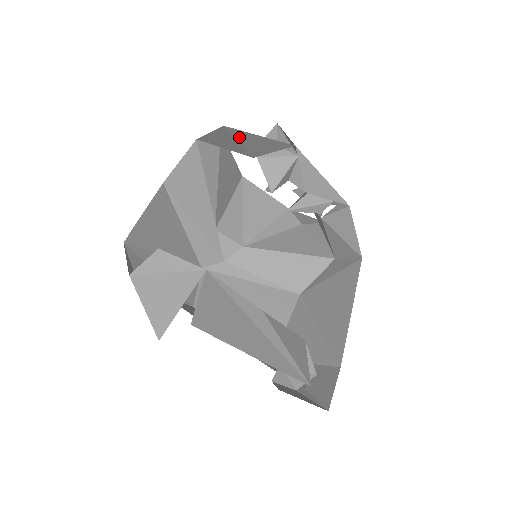
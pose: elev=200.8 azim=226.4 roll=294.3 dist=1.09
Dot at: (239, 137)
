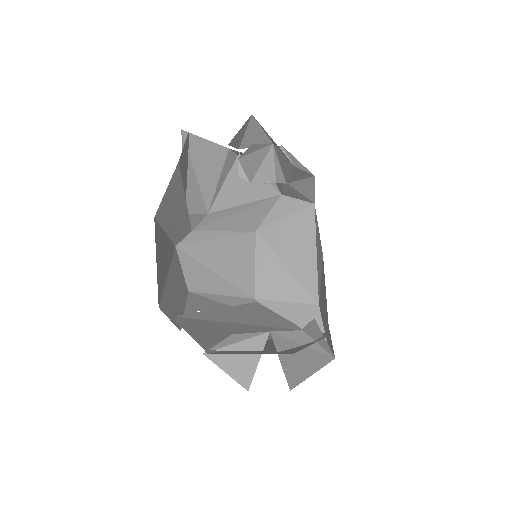
Dot at: occluded
